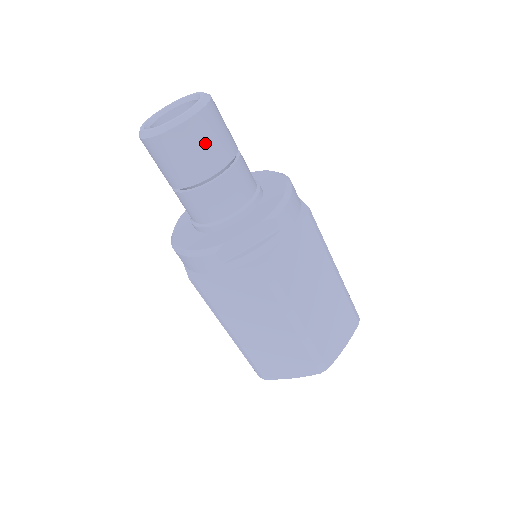
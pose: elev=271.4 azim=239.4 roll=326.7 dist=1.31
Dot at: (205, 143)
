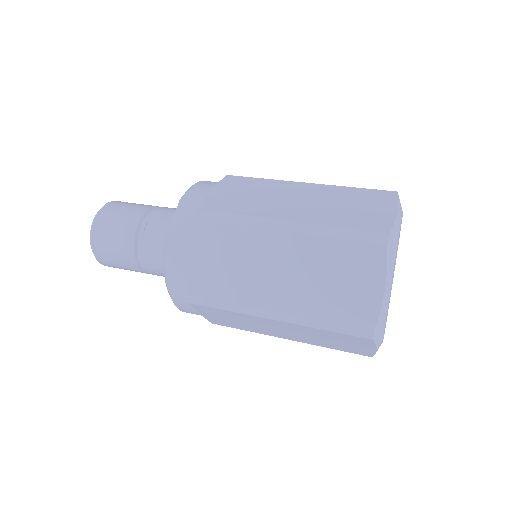
Dot at: (119, 213)
